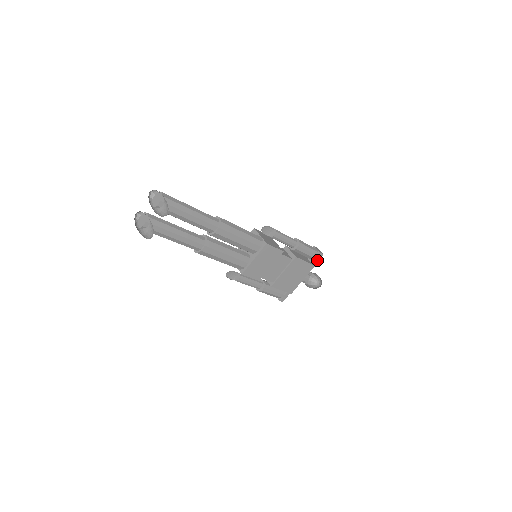
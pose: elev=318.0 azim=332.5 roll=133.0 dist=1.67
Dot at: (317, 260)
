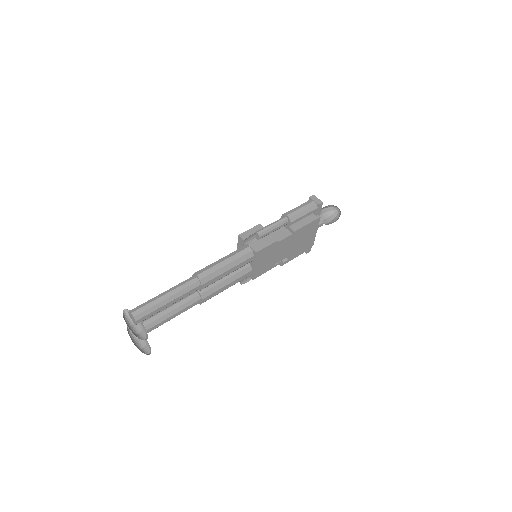
Dot at: (320, 210)
